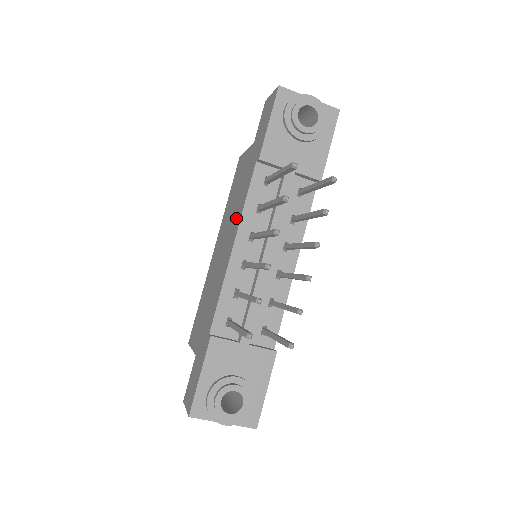
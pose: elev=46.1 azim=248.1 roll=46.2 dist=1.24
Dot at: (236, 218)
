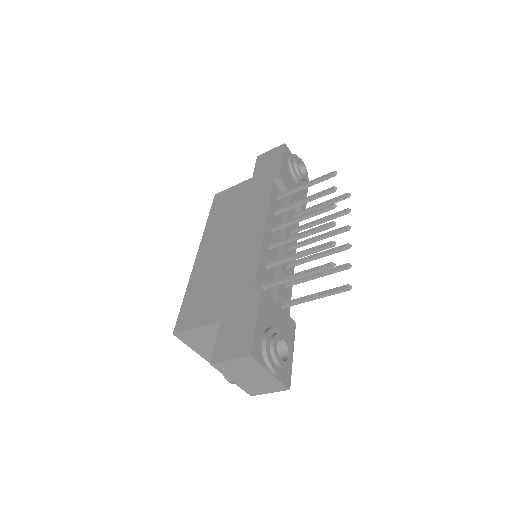
Dot at: (254, 216)
